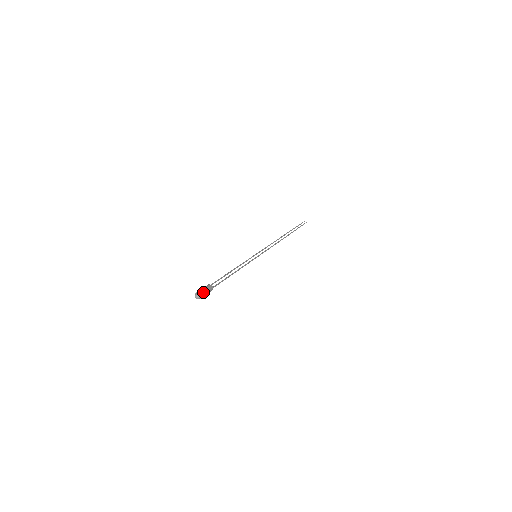
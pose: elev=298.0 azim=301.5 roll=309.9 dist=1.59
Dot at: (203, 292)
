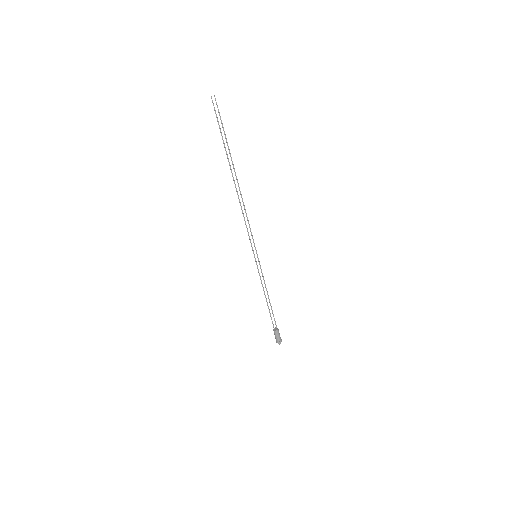
Dot at: (280, 340)
